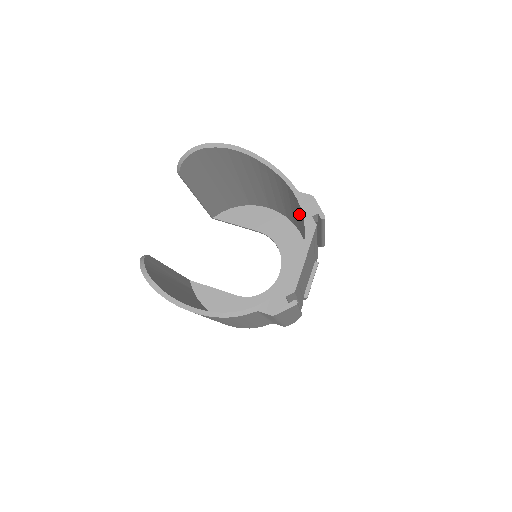
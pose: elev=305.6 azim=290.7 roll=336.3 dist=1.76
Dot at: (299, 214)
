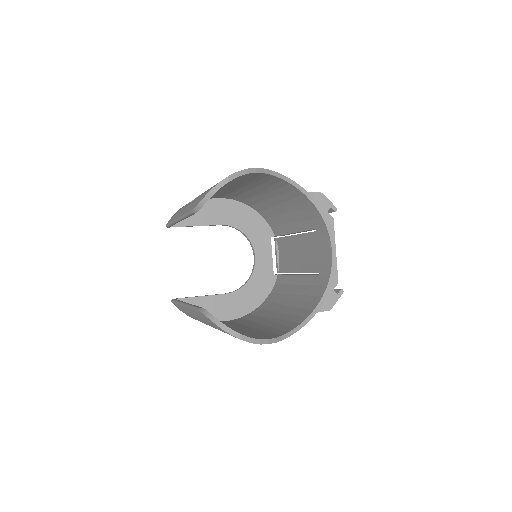
Dot at: (291, 206)
